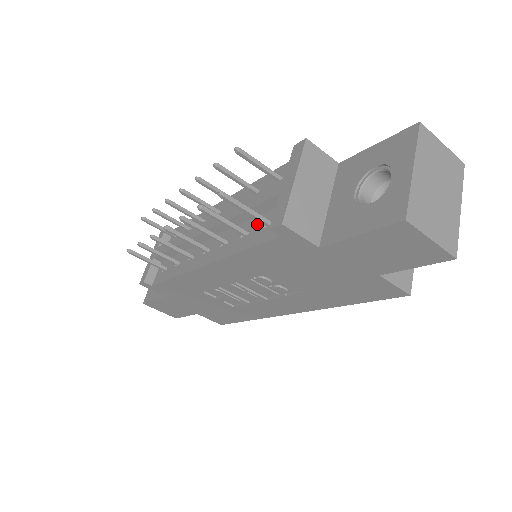
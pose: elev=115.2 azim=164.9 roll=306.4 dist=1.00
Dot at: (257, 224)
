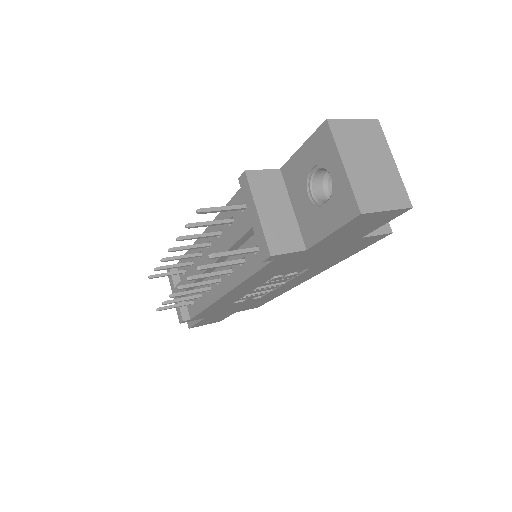
Dot at: occluded
